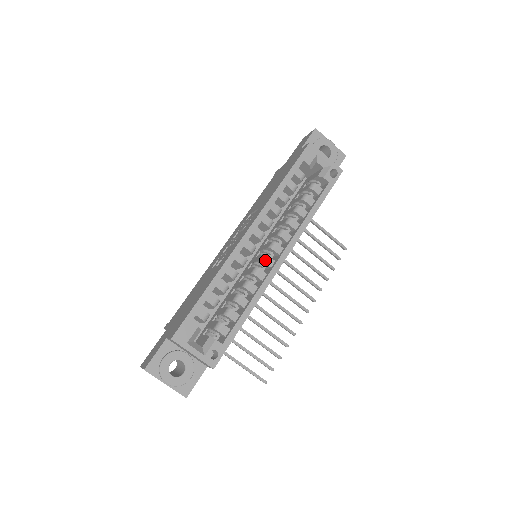
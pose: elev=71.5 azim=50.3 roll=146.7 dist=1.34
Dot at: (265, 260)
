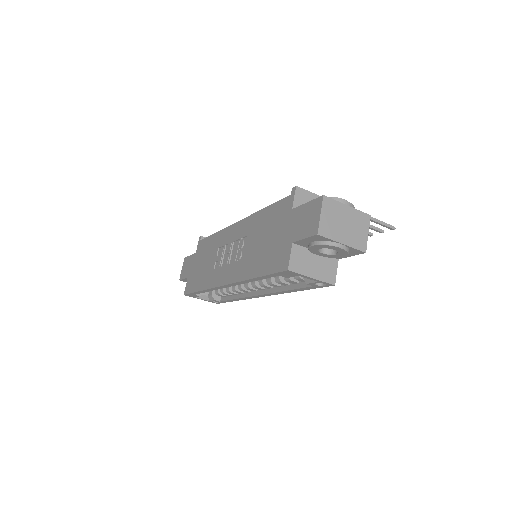
Dot at: (247, 289)
